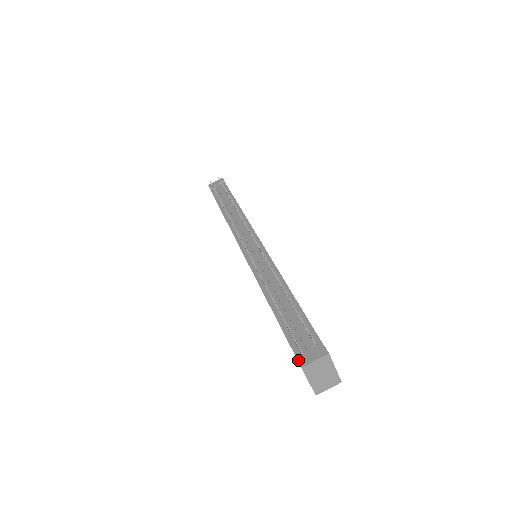
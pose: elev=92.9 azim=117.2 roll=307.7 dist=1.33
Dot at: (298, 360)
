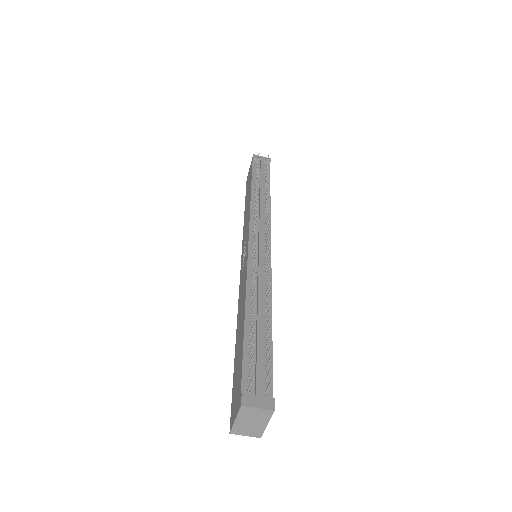
Dot at: (242, 395)
